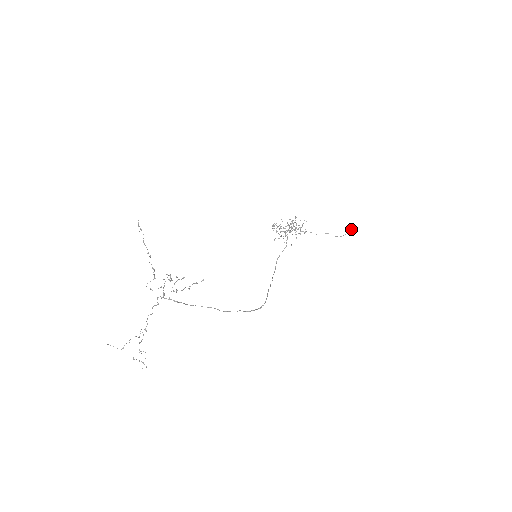
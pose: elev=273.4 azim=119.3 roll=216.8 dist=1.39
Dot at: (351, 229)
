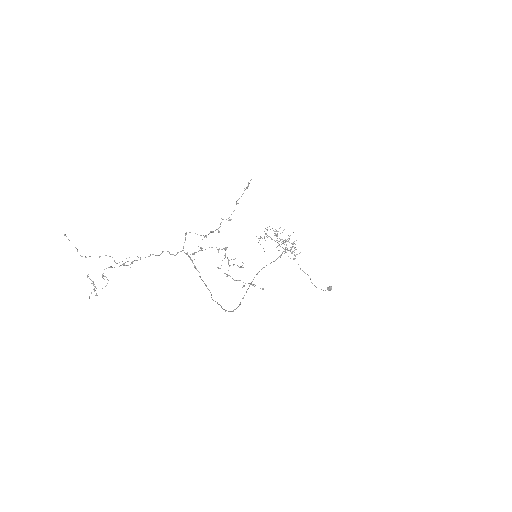
Dot at: (330, 290)
